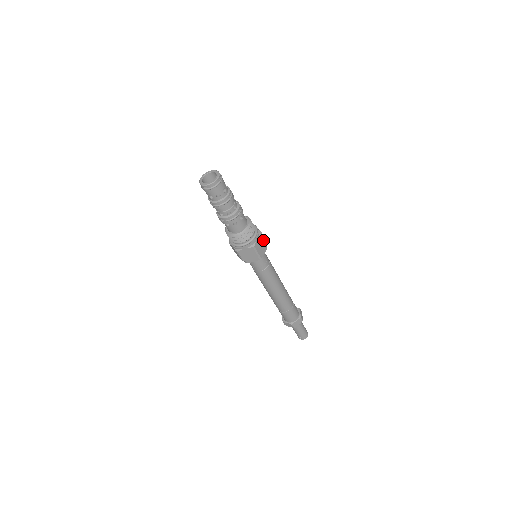
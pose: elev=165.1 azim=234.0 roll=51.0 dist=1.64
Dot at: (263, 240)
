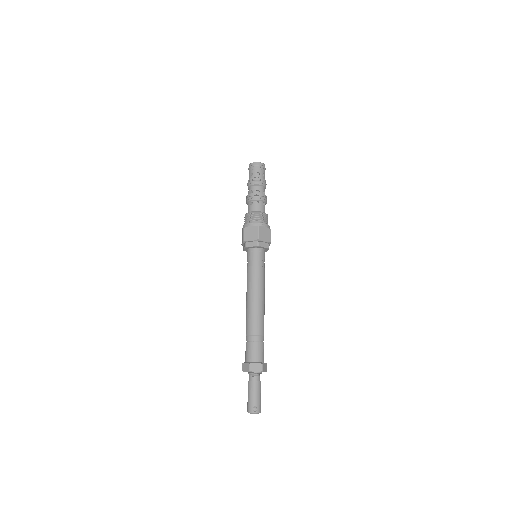
Dot at: occluded
